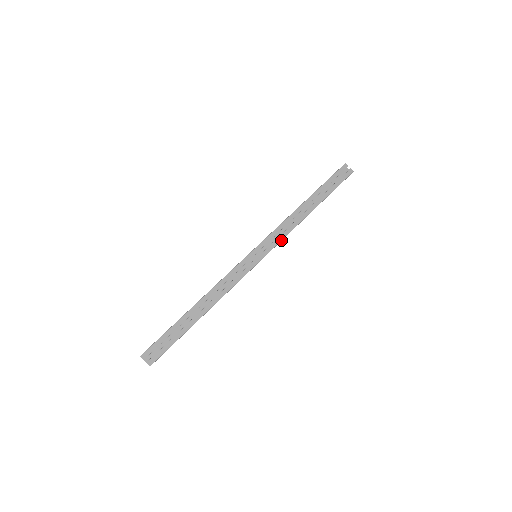
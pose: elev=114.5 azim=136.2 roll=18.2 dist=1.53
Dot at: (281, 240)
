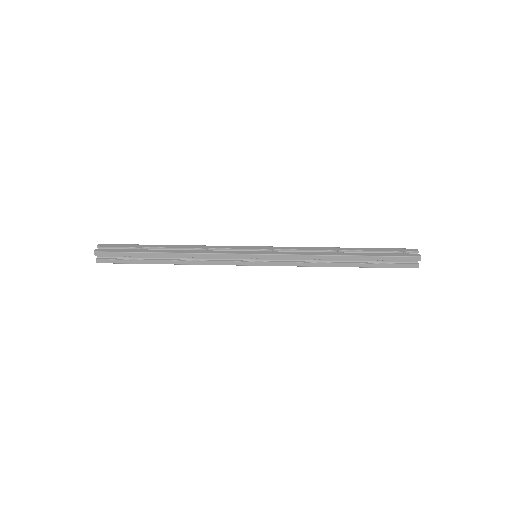
Dot at: (288, 254)
